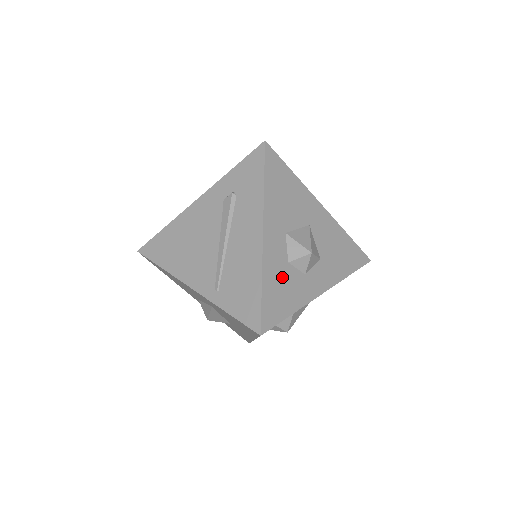
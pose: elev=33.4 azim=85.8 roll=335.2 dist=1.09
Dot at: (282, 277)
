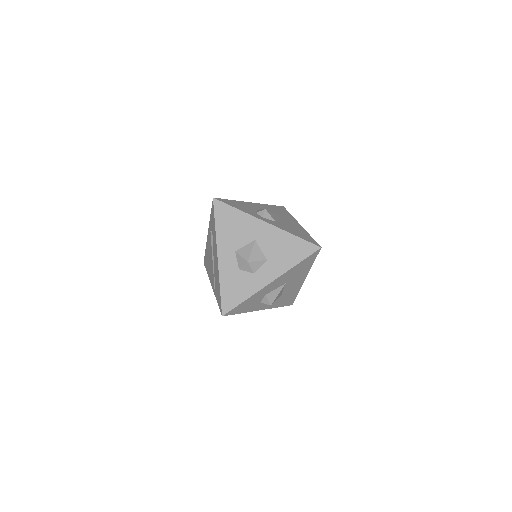
Dot at: (235, 279)
